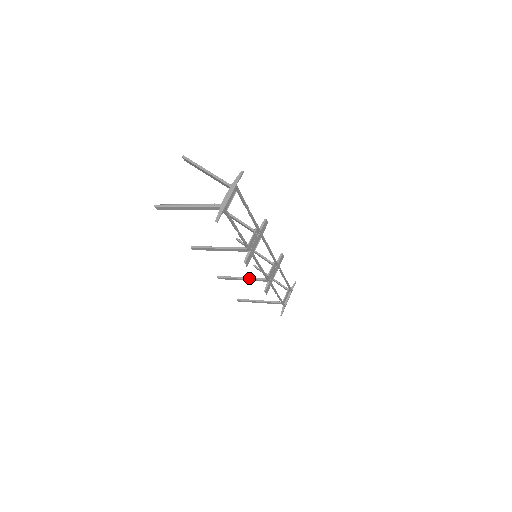
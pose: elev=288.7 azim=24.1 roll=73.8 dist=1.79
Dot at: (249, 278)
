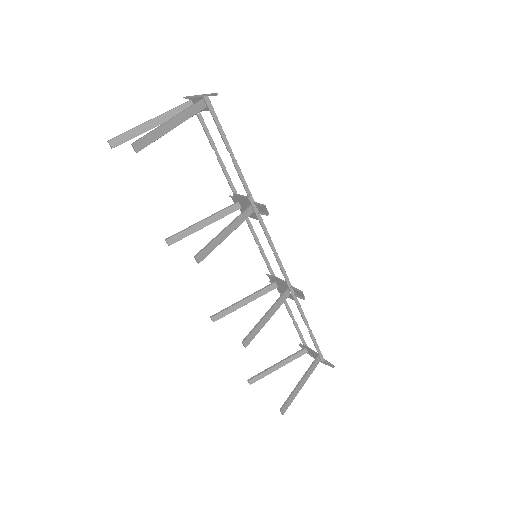
Dot at: (272, 307)
